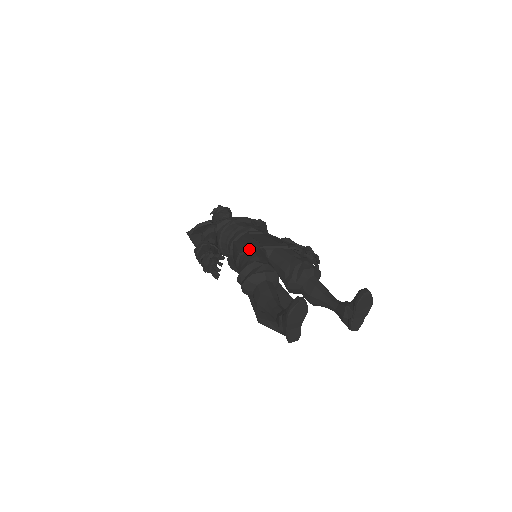
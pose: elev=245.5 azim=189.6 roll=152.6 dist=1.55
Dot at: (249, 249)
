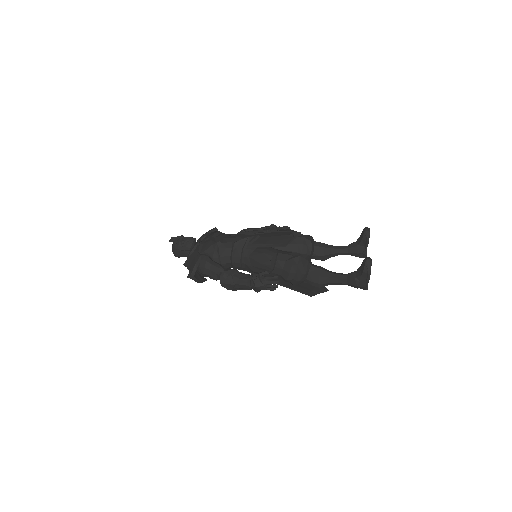
Dot at: (276, 253)
